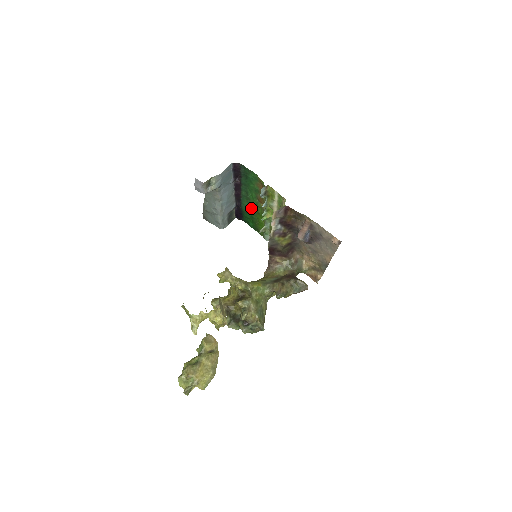
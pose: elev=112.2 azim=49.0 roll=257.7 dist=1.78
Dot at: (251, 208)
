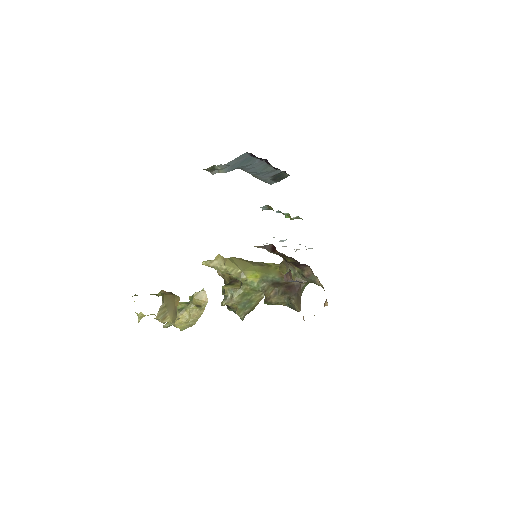
Dot at: occluded
